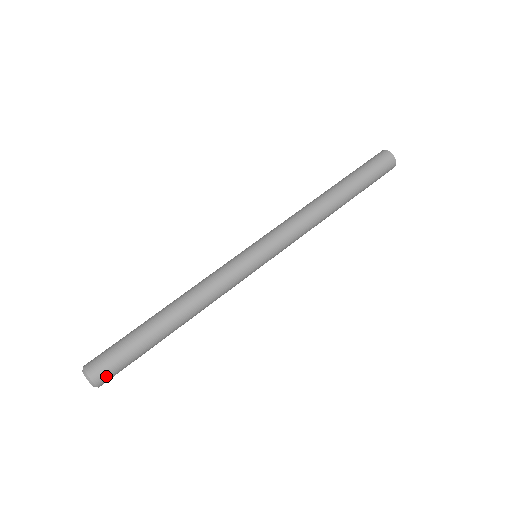
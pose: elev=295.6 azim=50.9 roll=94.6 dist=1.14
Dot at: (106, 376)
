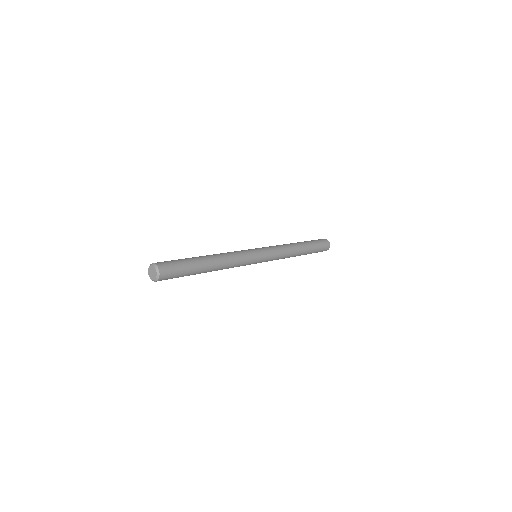
Dot at: (167, 276)
